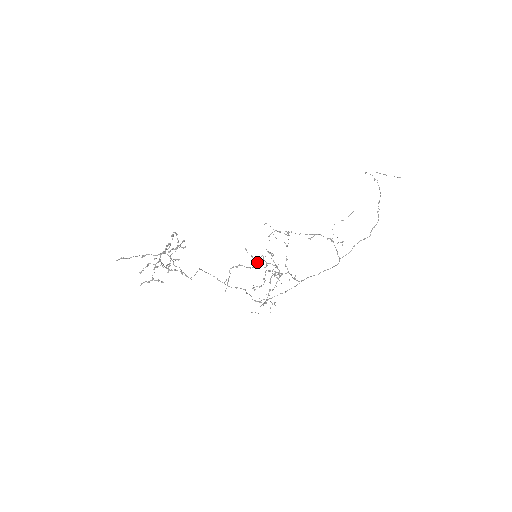
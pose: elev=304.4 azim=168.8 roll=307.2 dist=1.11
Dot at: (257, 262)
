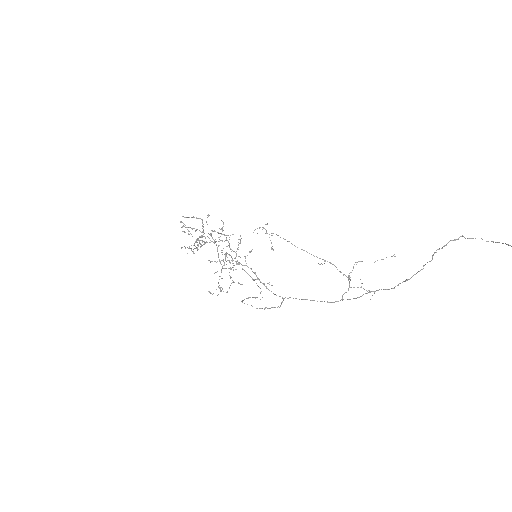
Dot at: occluded
